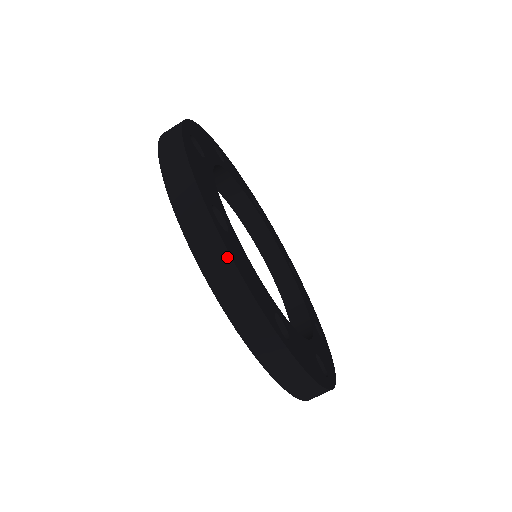
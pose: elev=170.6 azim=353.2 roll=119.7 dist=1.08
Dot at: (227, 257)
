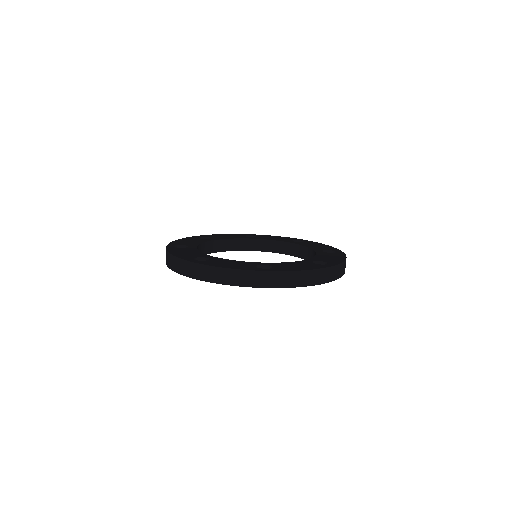
Dot at: (167, 252)
